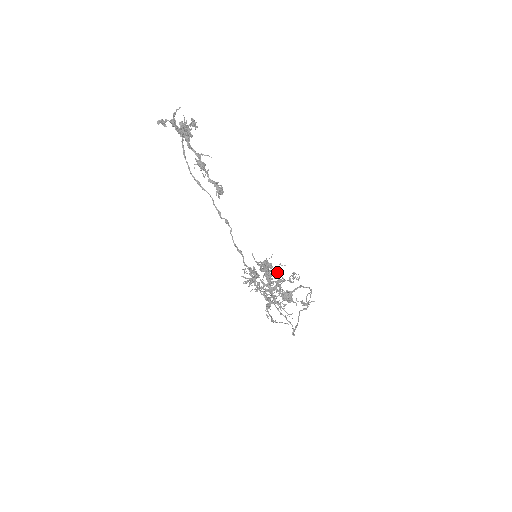
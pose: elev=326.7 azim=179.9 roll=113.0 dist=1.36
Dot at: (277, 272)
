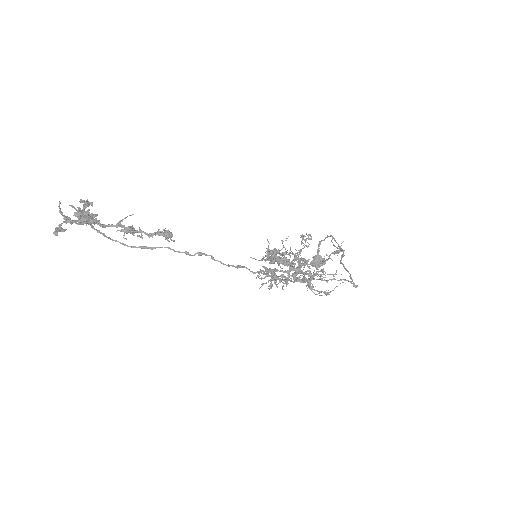
Dot at: (287, 250)
